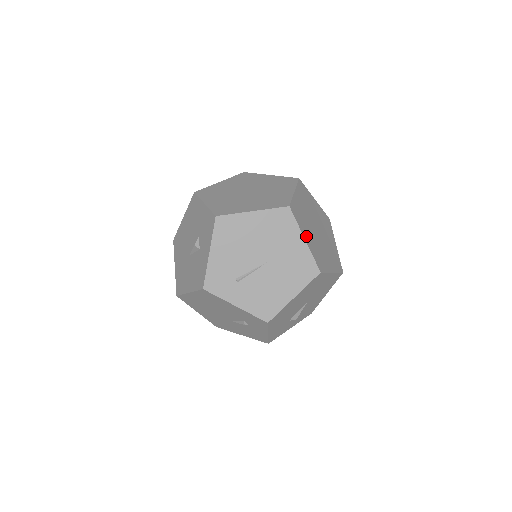
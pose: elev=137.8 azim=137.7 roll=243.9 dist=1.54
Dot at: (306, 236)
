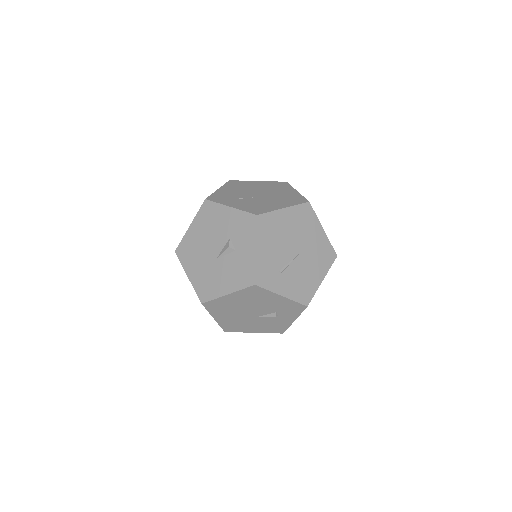
Dot at: occluded
